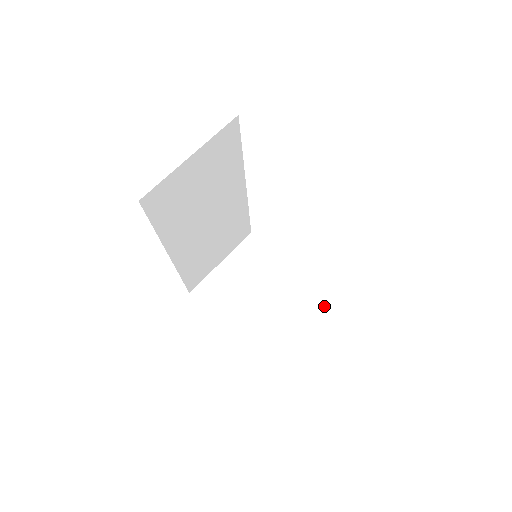
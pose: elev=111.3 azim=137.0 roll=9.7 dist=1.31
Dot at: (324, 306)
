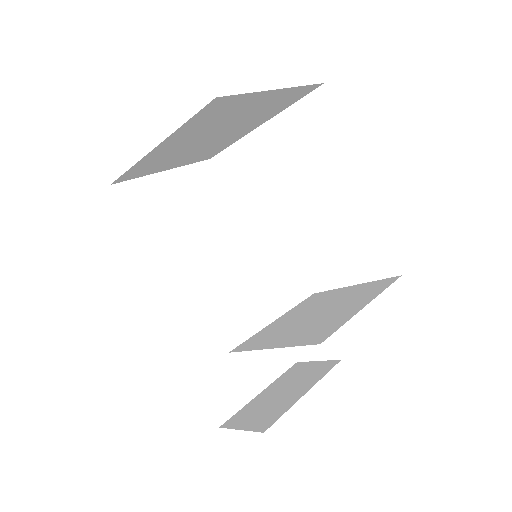
Dot at: (372, 294)
